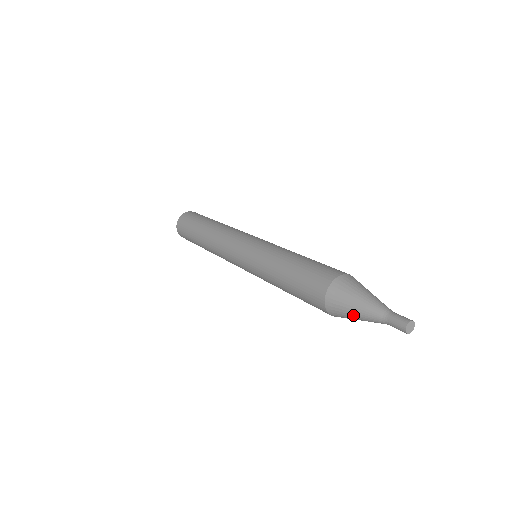
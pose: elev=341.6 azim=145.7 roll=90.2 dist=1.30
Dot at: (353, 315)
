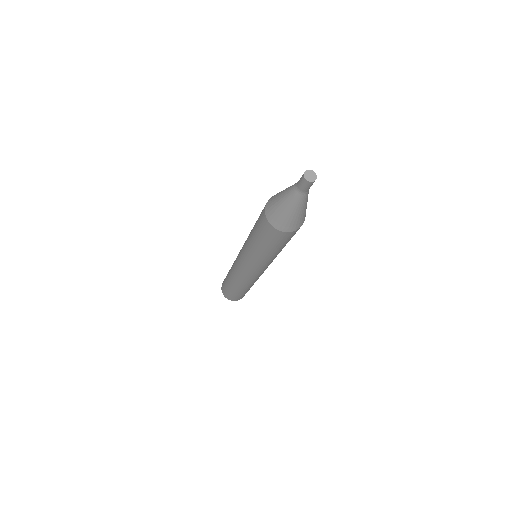
Dot at: (287, 212)
